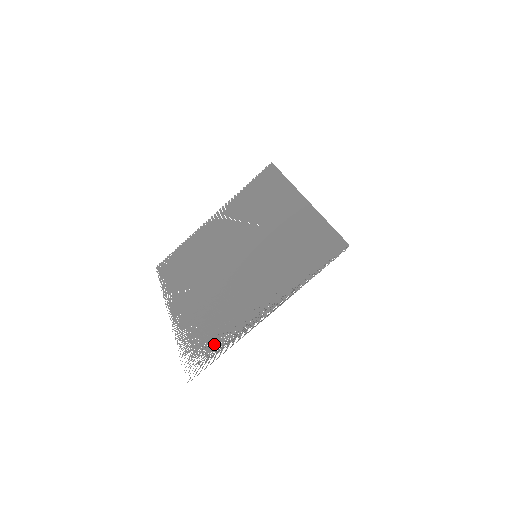
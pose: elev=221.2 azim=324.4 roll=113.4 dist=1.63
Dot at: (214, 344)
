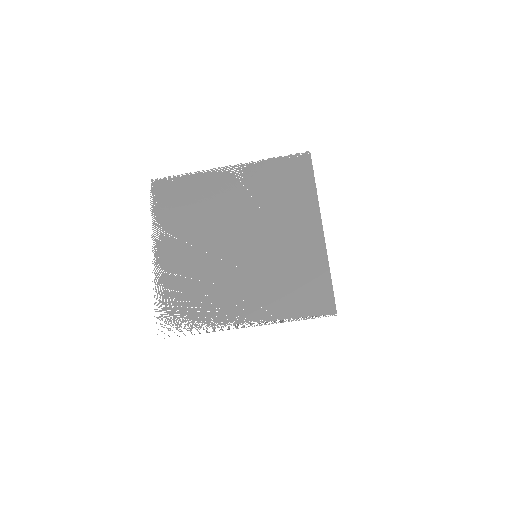
Dot at: (190, 319)
